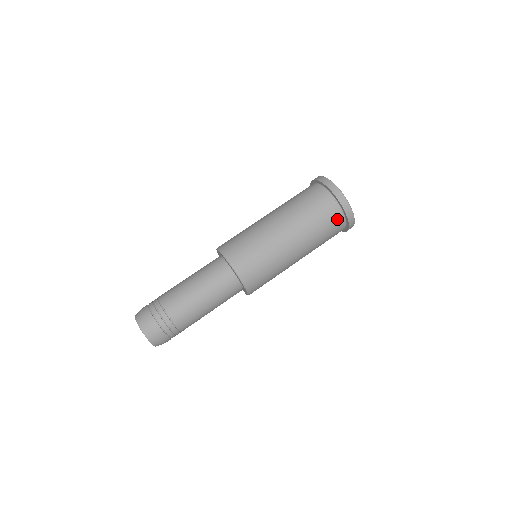
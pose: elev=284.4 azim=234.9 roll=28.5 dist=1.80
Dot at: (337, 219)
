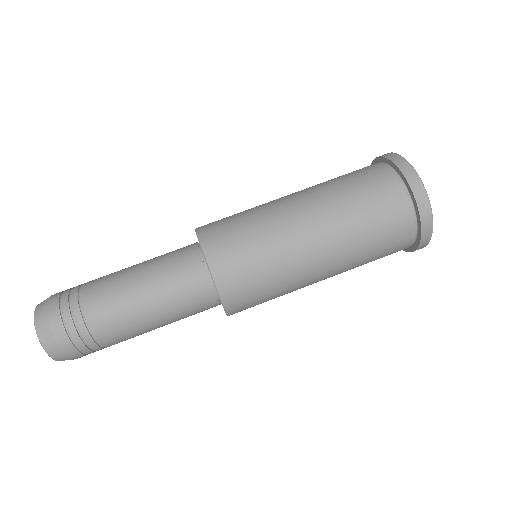
Dot at: (389, 186)
